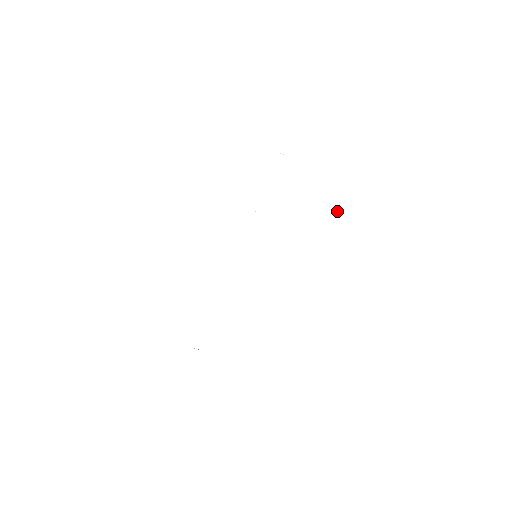
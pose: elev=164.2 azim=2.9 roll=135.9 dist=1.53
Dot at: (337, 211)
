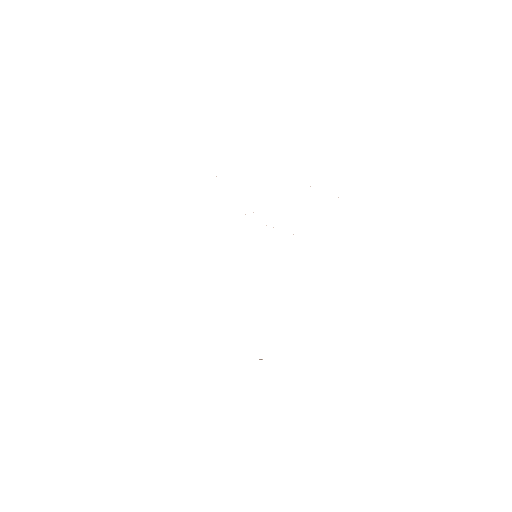
Dot at: occluded
